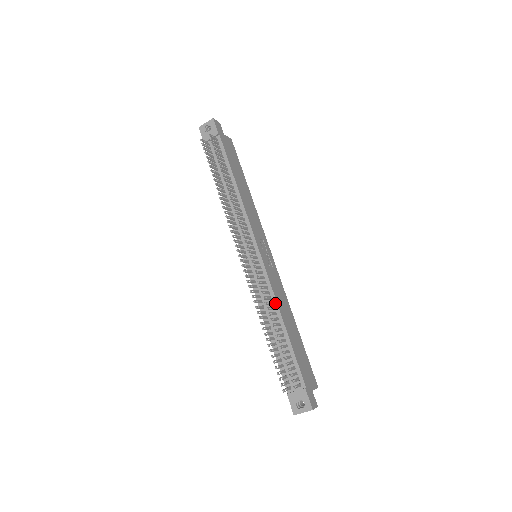
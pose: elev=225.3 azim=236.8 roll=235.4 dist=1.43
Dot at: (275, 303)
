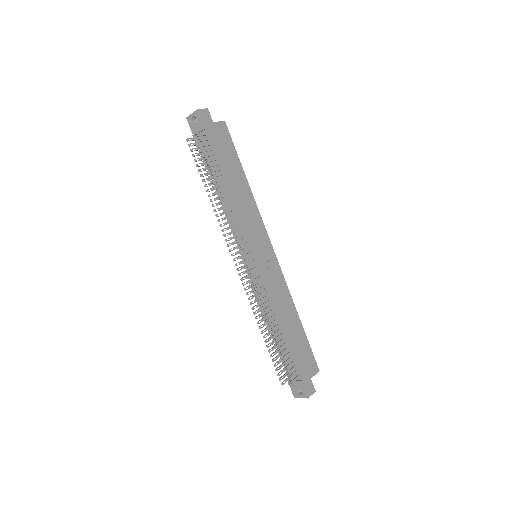
Dot at: (273, 307)
